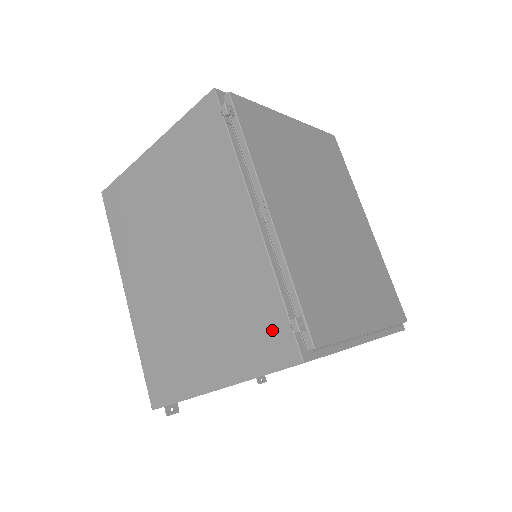
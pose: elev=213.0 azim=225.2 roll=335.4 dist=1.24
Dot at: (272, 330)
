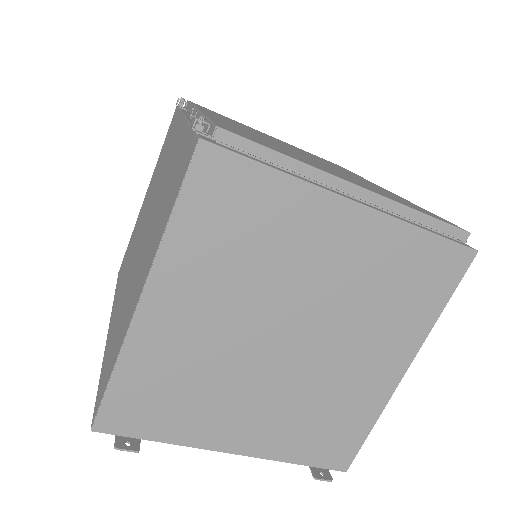
Dot at: (182, 161)
